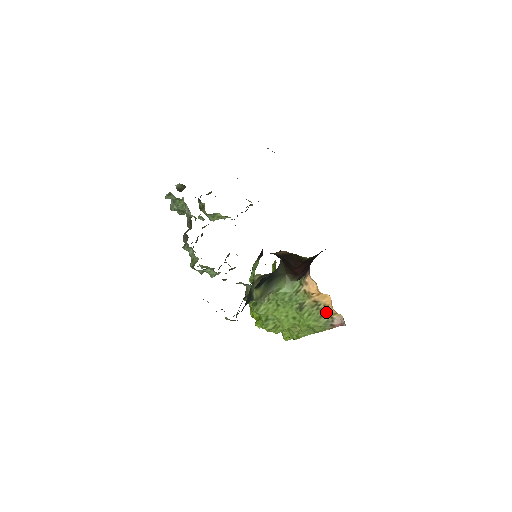
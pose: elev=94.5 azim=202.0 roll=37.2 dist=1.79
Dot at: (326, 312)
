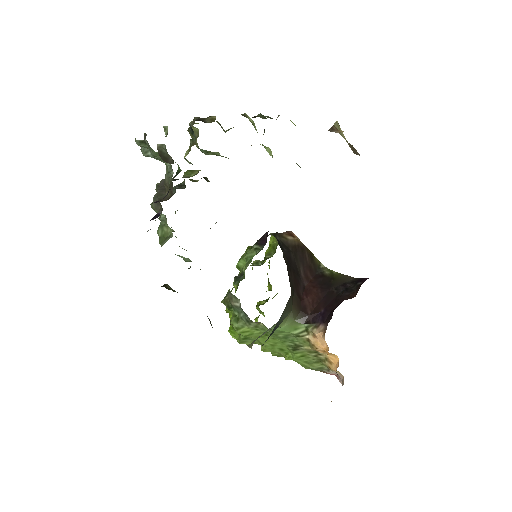
Dot at: (325, 363)
